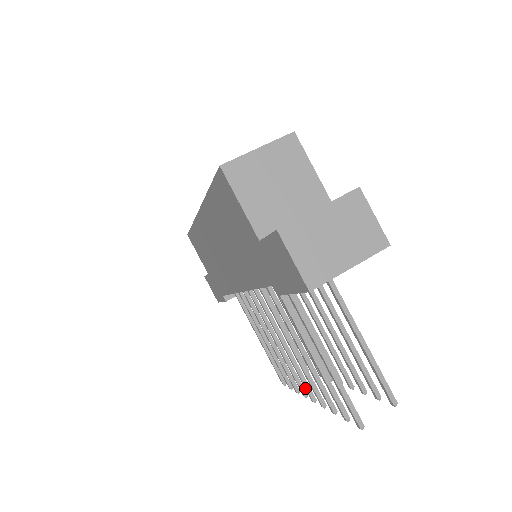
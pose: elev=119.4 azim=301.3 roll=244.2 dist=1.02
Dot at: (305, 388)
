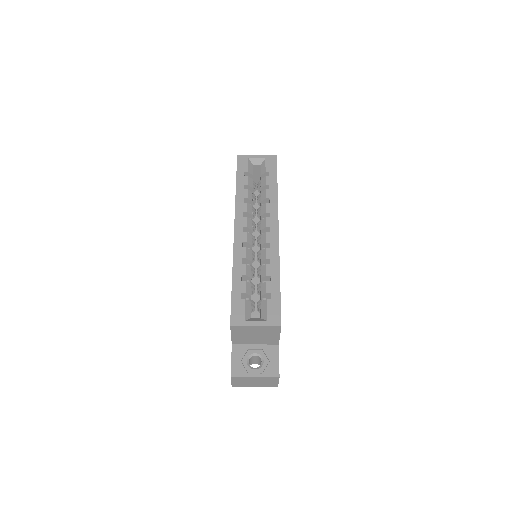
Dot at: occluded
